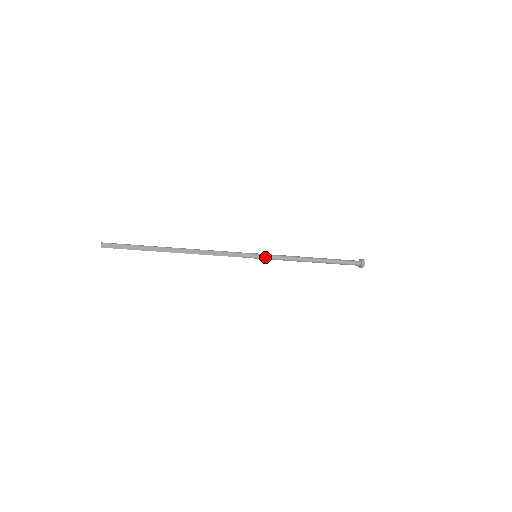
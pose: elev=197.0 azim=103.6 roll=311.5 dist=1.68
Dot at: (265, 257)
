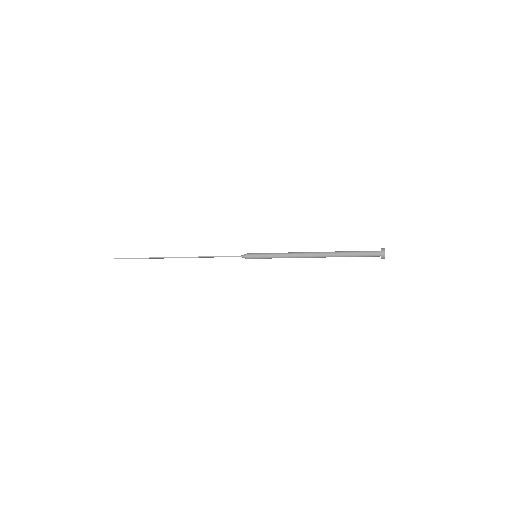
Dot at: (265, 258)
